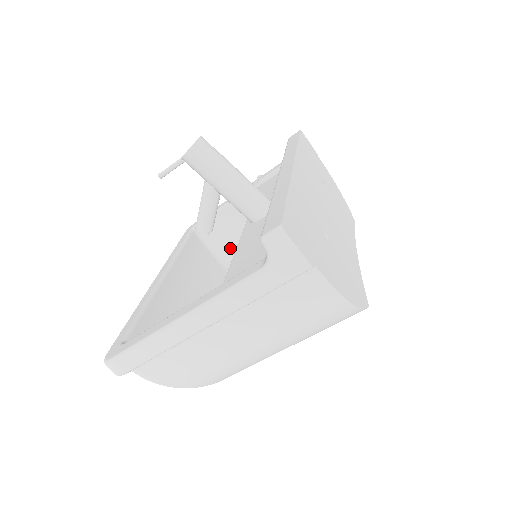
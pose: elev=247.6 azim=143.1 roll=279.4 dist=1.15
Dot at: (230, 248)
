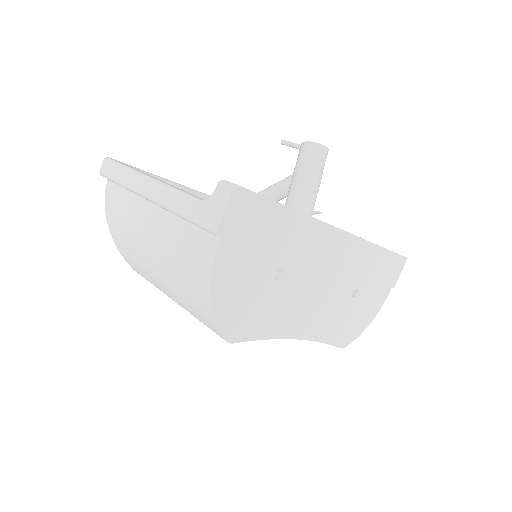
Dot at: occluded
